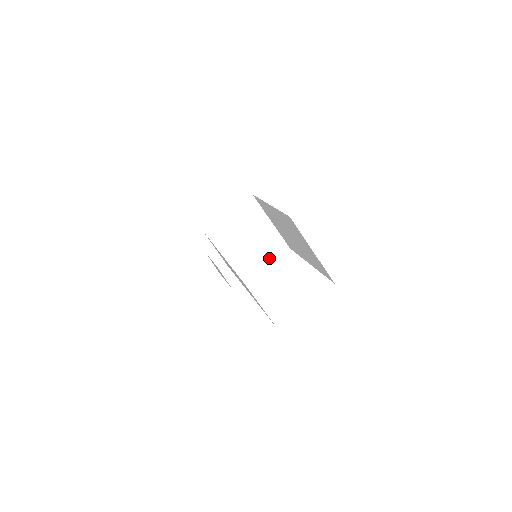
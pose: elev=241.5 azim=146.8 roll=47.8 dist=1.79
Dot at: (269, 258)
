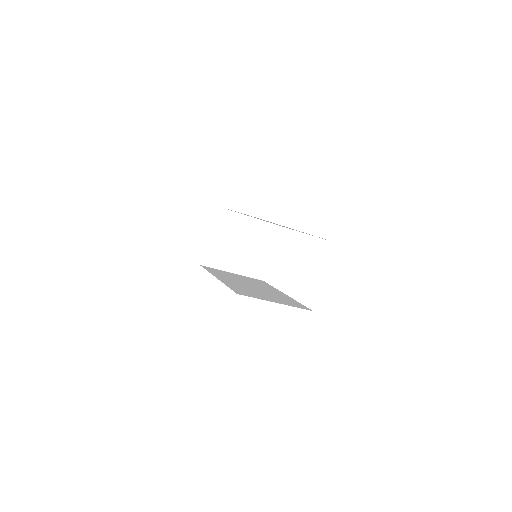
Dot at: (268, 246)
